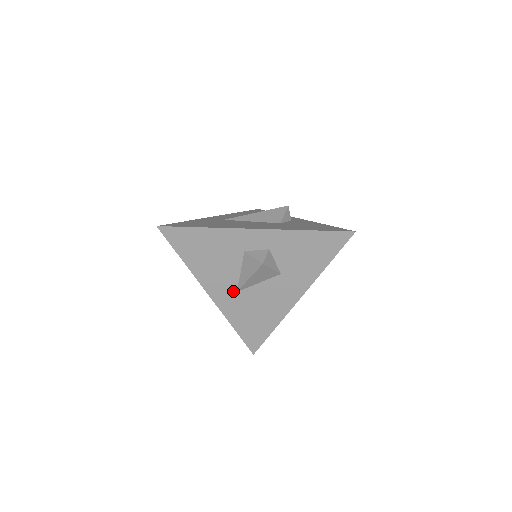
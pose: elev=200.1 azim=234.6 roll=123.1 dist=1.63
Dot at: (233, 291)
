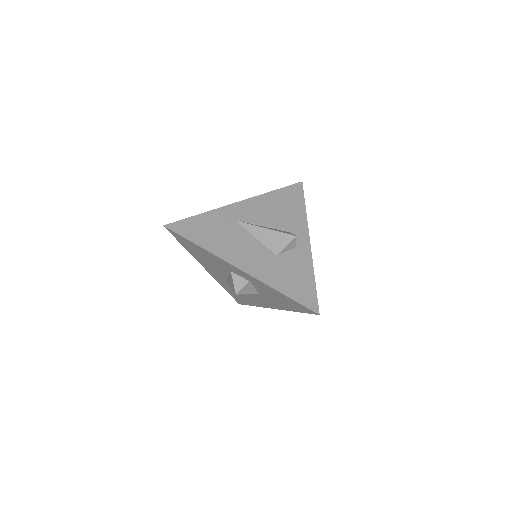
Dot at: (223, 278)
